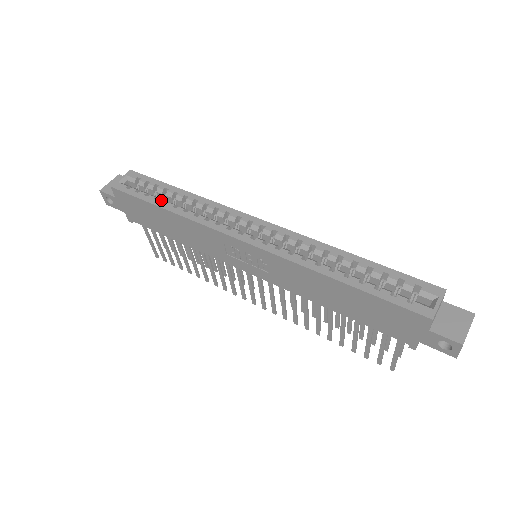
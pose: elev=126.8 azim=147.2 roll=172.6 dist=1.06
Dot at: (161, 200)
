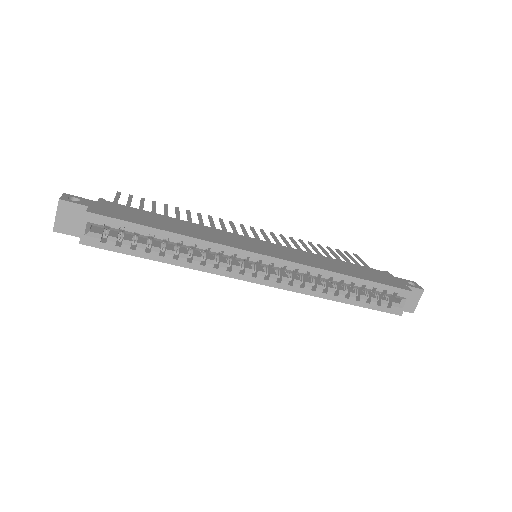
Dot at: (155, 253)
